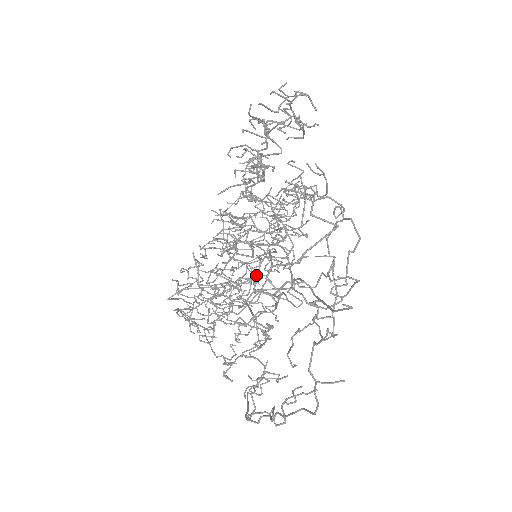
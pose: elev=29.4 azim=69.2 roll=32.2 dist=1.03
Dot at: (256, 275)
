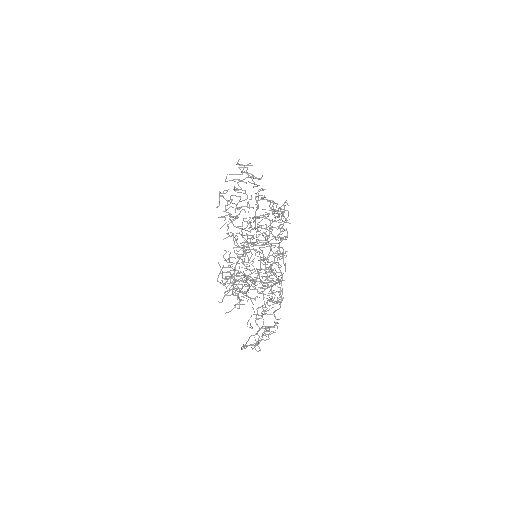
Dot at: (272, 263)
